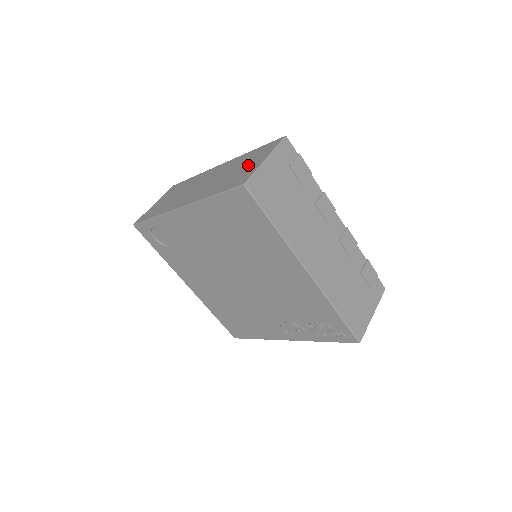
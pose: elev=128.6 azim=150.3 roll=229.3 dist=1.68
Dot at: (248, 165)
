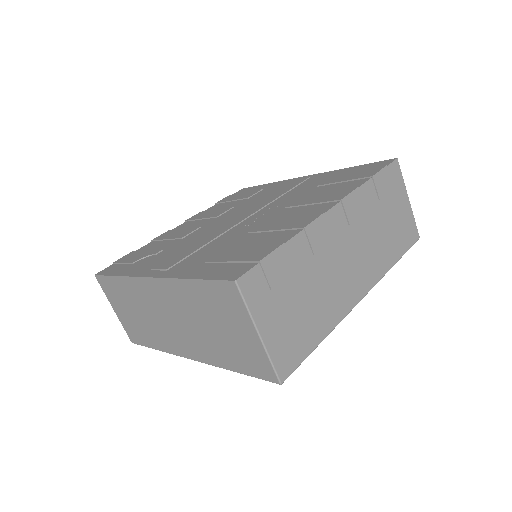
Dot at: (232, 331)
